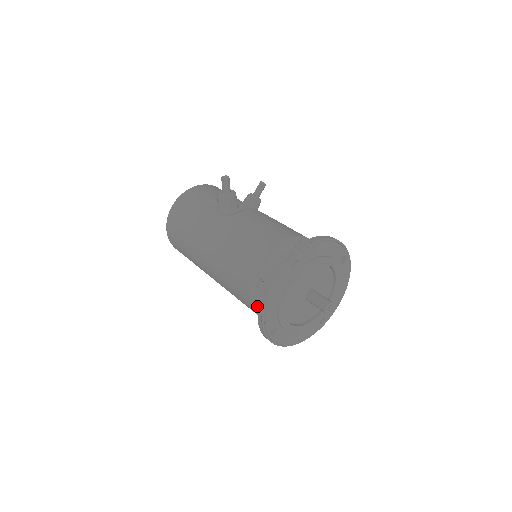
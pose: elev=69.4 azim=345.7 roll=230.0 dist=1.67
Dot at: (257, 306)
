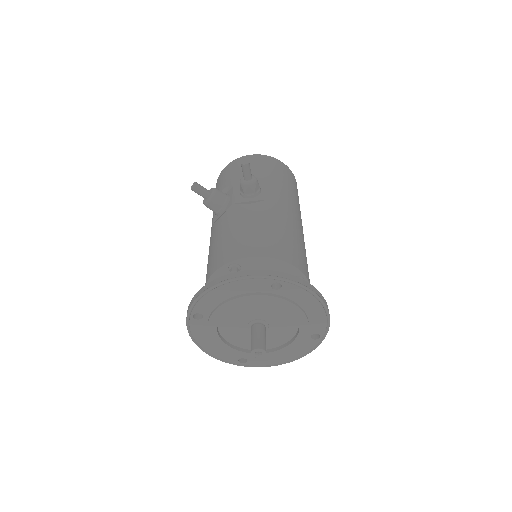
Dot at: occluded
